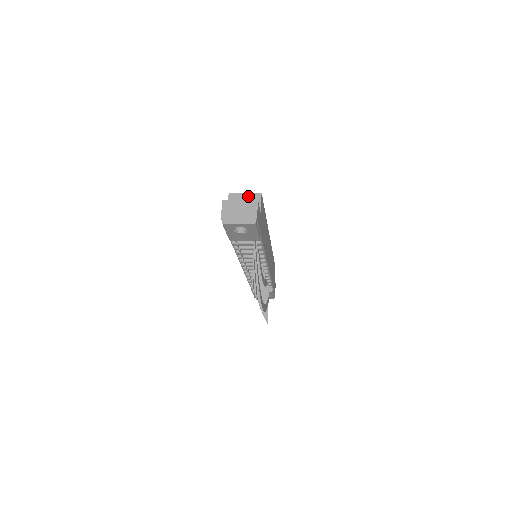
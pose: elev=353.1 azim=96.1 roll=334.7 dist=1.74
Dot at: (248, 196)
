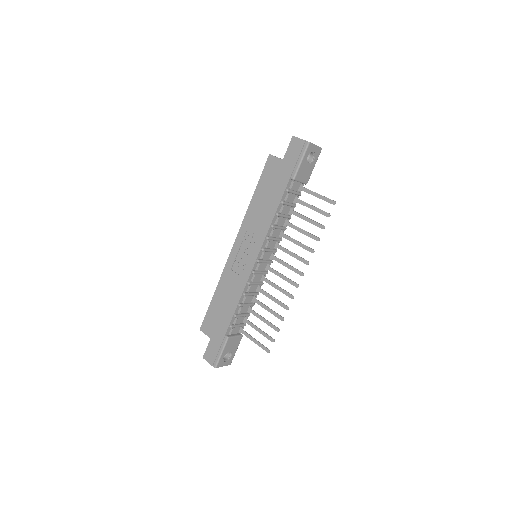
Dot at: occluded
